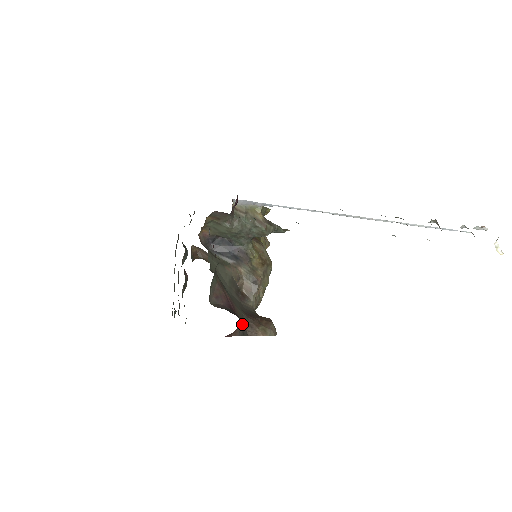
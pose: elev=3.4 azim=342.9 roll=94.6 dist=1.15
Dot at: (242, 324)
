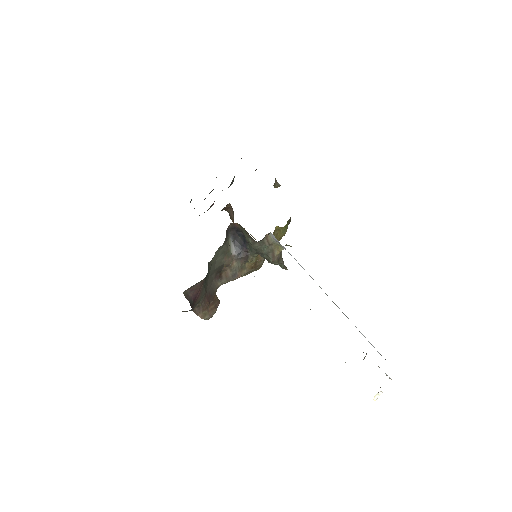
Dot at: (194, 307)
